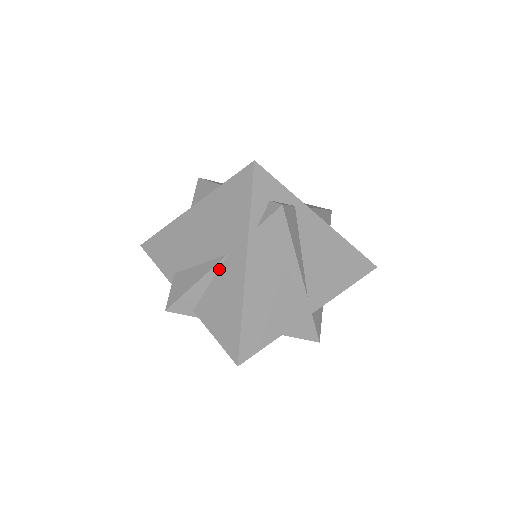
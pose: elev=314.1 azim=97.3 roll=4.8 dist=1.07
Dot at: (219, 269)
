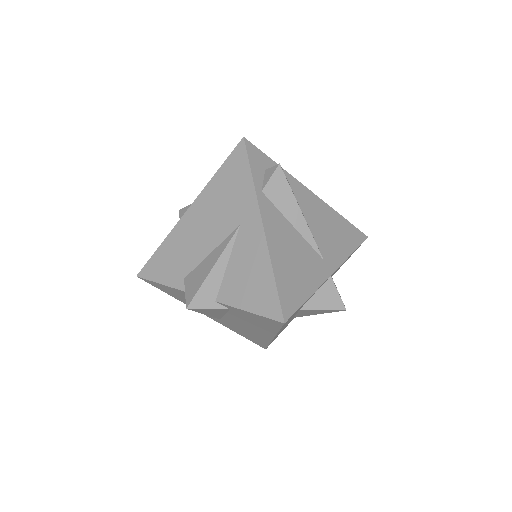
Dot at: (234, 243)
